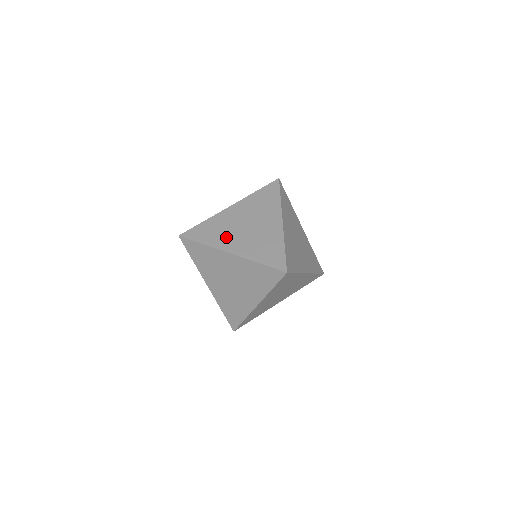
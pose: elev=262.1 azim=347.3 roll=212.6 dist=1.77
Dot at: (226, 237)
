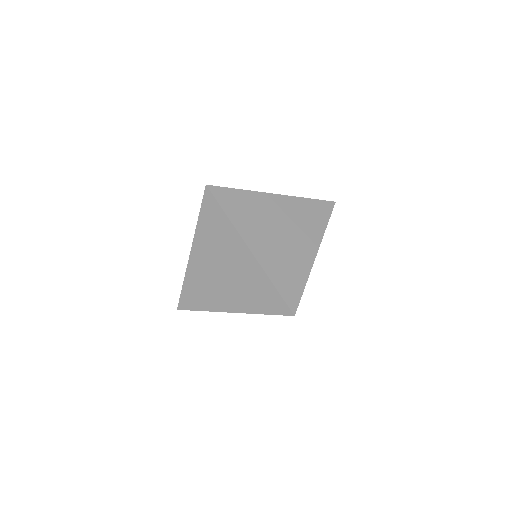
Dot at: occluded
